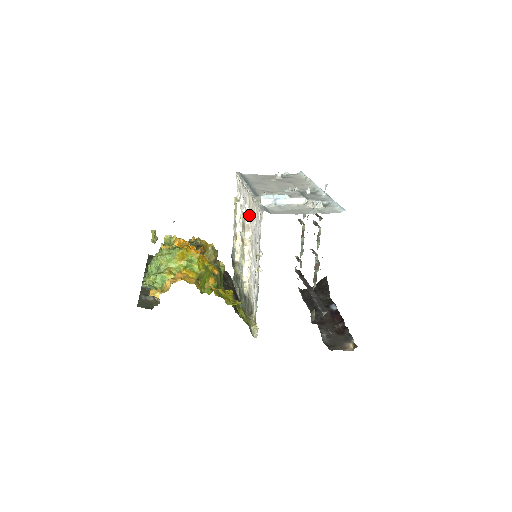
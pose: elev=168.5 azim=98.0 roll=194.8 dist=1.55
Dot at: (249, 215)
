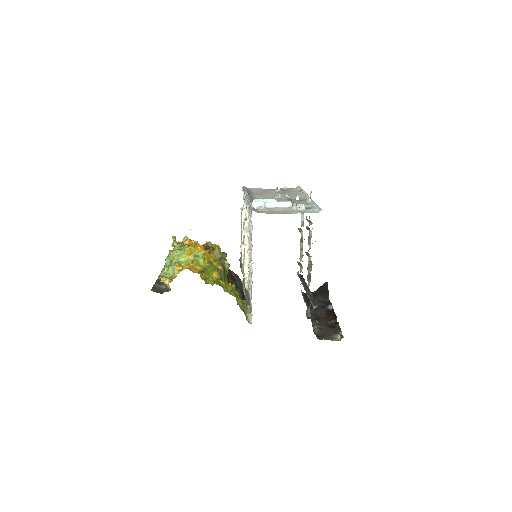
Dot at: occluded
